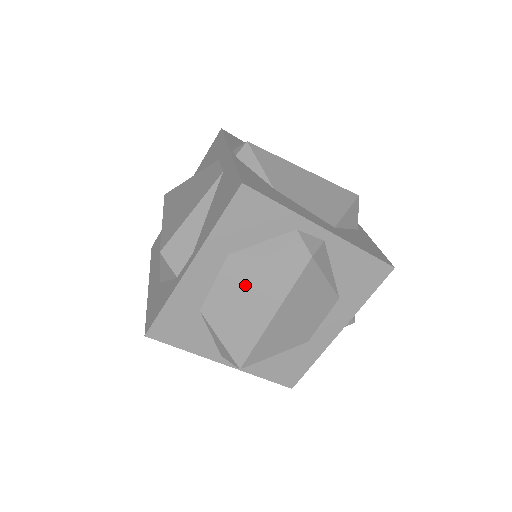
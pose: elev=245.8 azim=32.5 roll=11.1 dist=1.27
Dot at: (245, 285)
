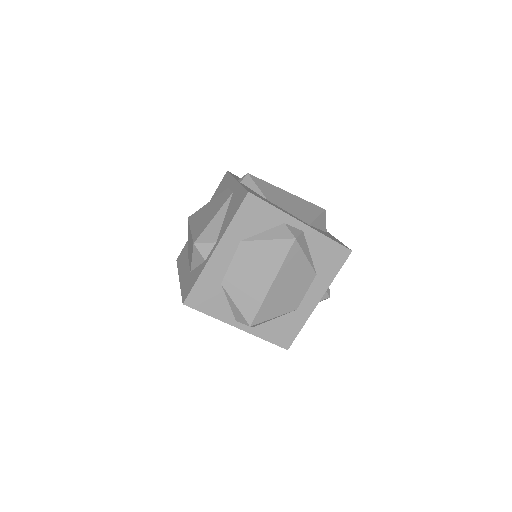
Dot at: (252, 262)
